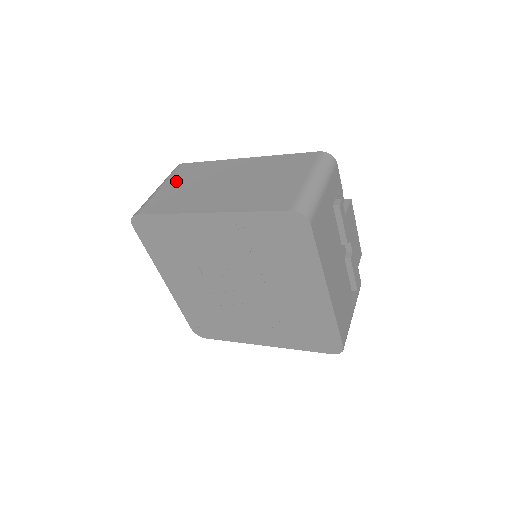
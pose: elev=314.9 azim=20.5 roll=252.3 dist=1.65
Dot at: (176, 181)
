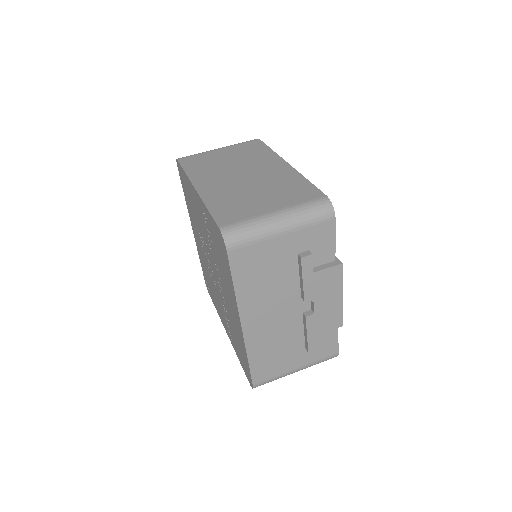
Dot at: (231, 150)
